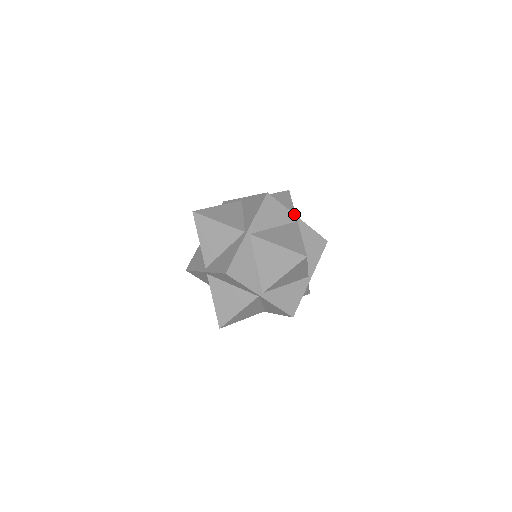
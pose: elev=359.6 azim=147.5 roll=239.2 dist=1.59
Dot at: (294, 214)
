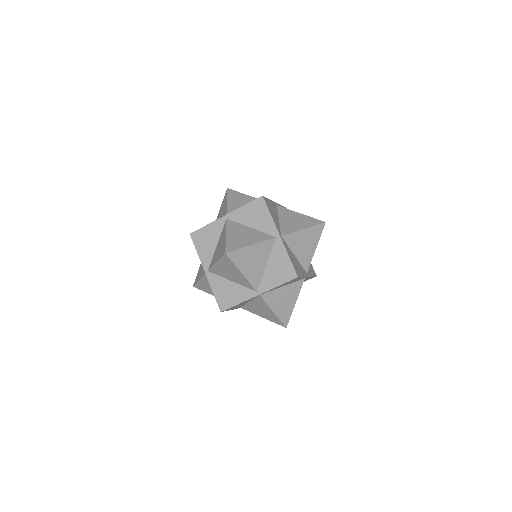
Dot at: occluded
